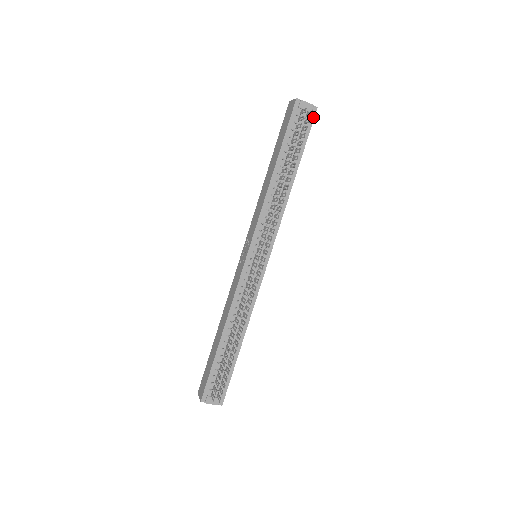
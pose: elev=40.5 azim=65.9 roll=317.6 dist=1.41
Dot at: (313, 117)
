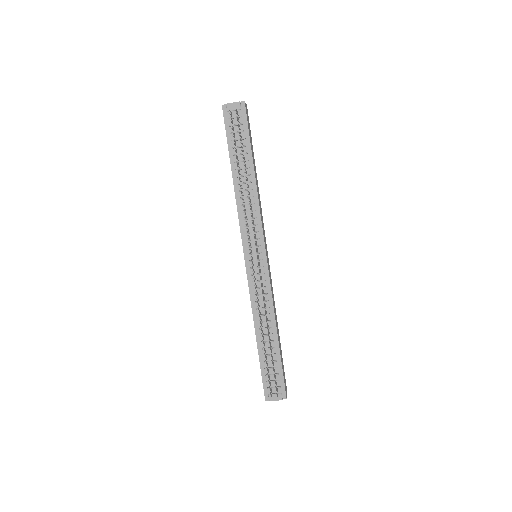
Dot at: (245, 112)
